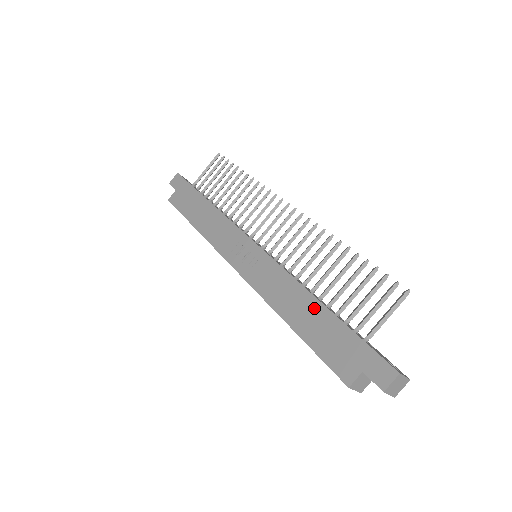
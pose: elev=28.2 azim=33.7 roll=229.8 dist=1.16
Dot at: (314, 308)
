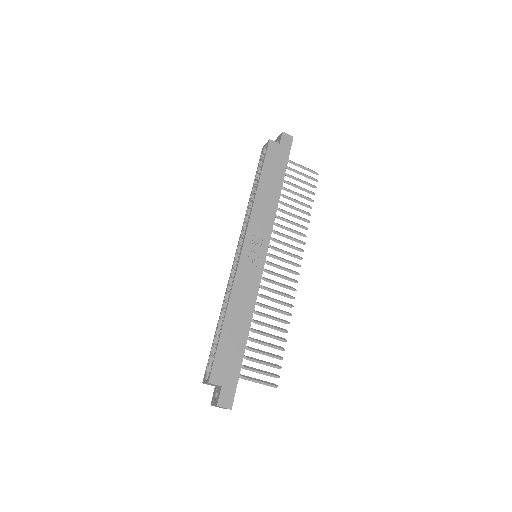
Dot at: (243, 330)
